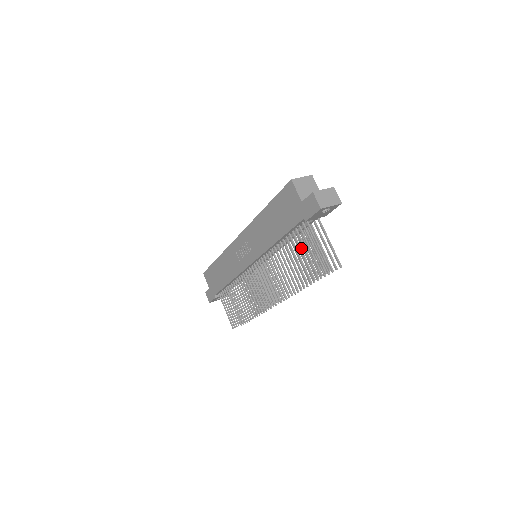
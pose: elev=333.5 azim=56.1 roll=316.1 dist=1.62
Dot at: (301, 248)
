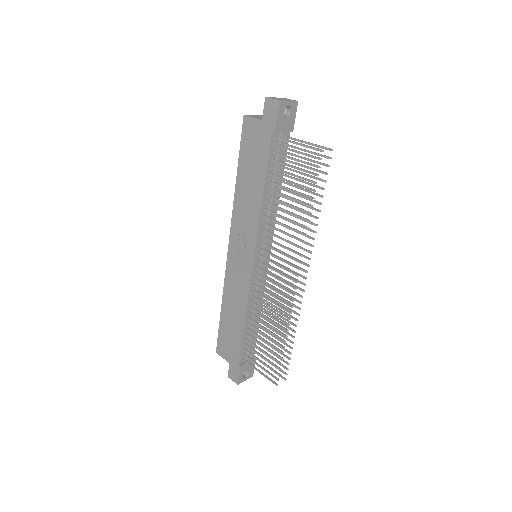
Dot at: (287, 172)
